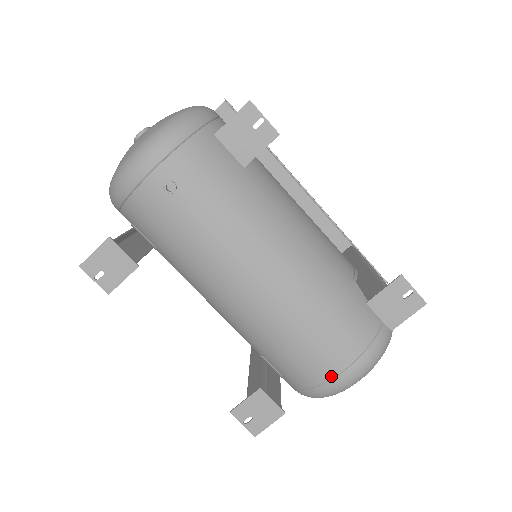
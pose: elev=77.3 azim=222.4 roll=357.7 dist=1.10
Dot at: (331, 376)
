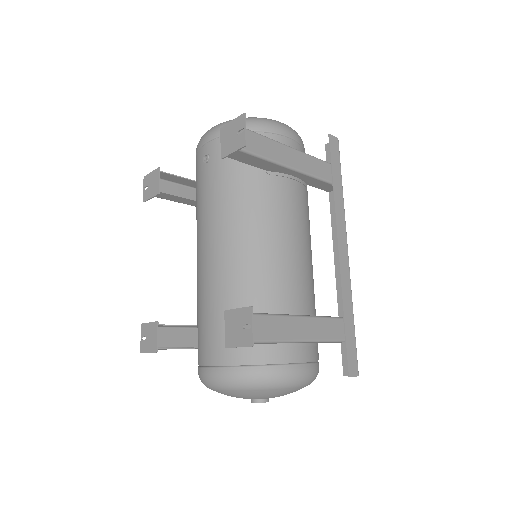
Dot at: (204, 363)
